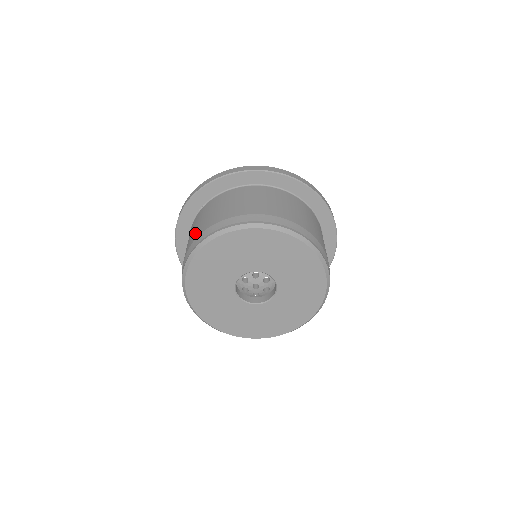
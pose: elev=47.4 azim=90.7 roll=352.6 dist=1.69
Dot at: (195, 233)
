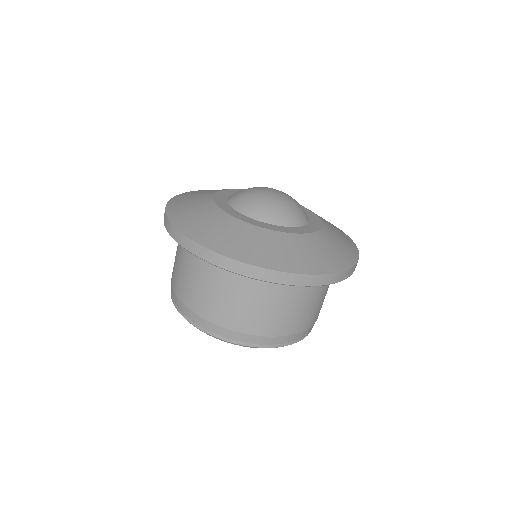
Dot at: (219, 312)
